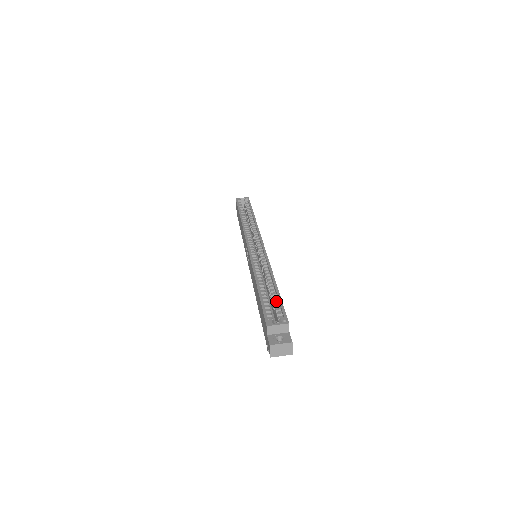
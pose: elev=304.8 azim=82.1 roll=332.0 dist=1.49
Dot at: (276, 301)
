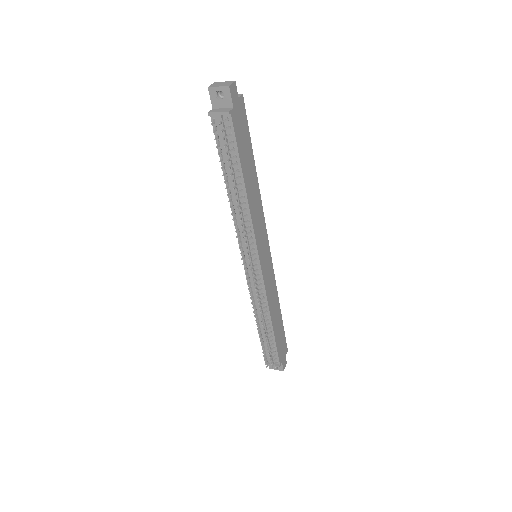
Dot at: occluded
